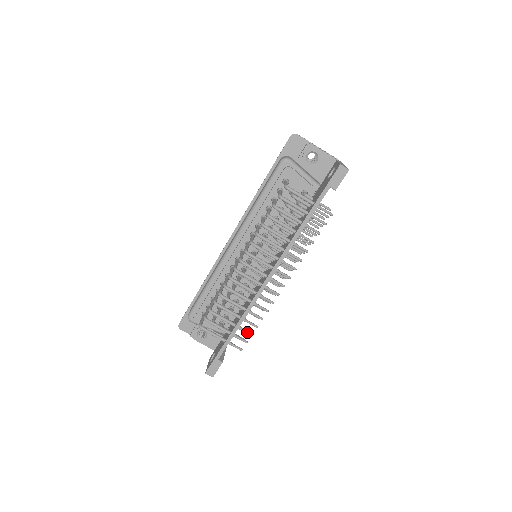
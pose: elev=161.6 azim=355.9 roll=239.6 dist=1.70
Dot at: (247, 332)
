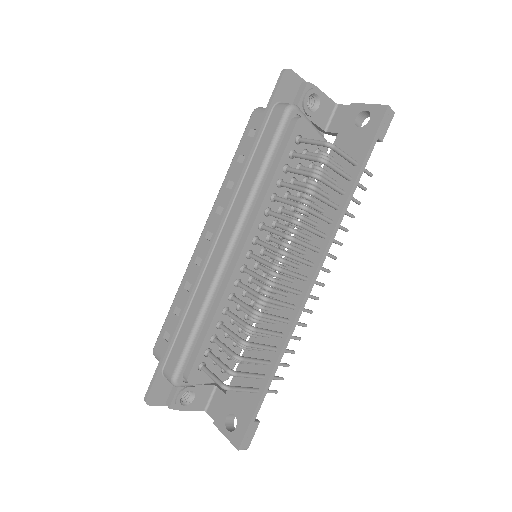
Dot at: (284, 365)
